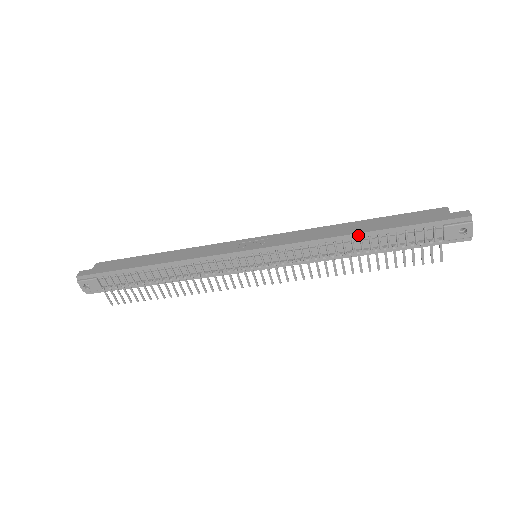
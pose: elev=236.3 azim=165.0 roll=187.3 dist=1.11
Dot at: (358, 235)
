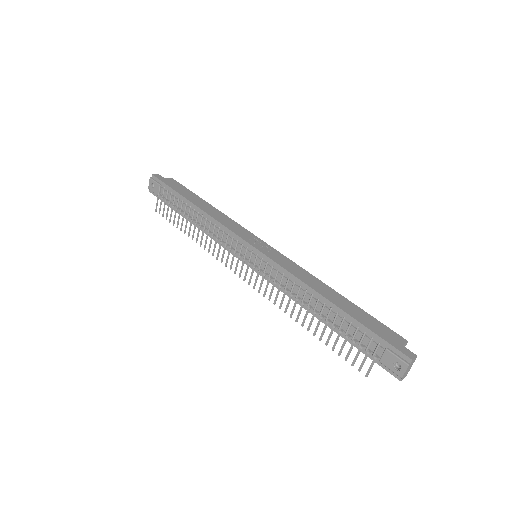
Dot at: (325, 299)
